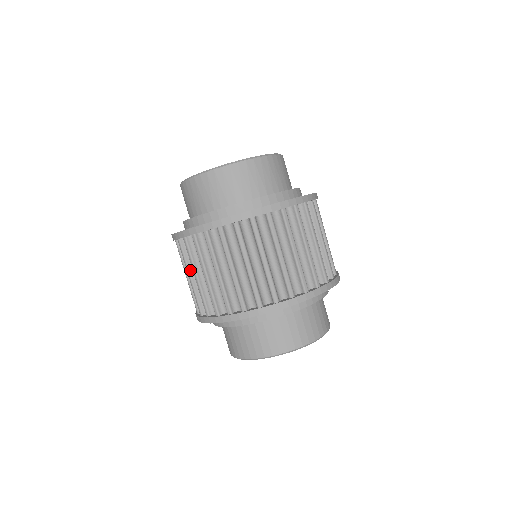
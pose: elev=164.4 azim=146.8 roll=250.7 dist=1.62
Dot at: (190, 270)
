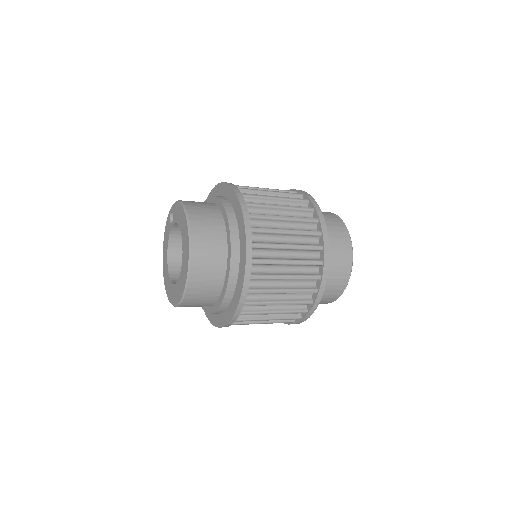
Dot at: occluded
